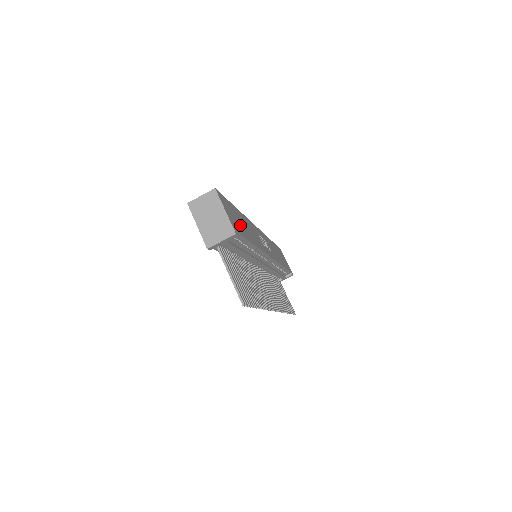
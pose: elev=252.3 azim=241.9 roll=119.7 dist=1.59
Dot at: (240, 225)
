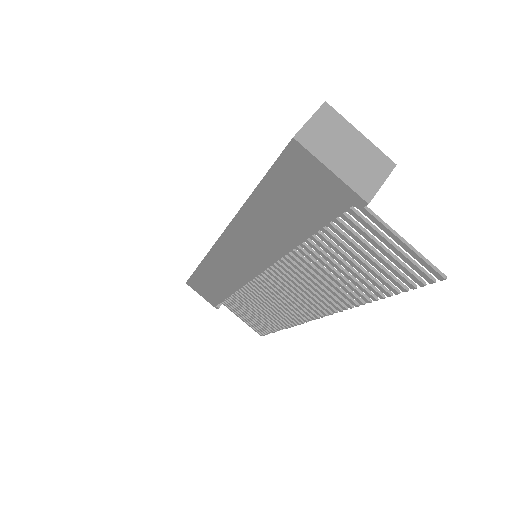
Dot at: occluded
